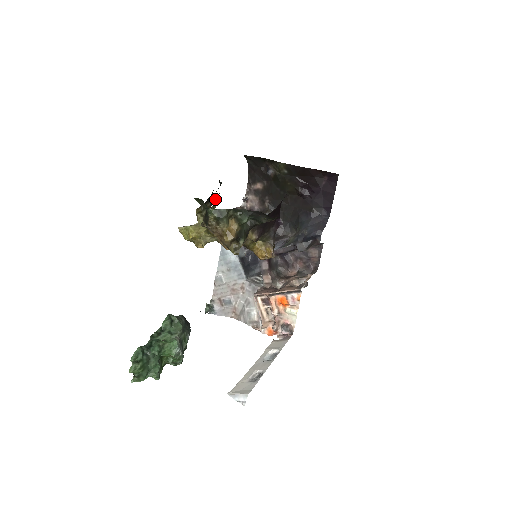
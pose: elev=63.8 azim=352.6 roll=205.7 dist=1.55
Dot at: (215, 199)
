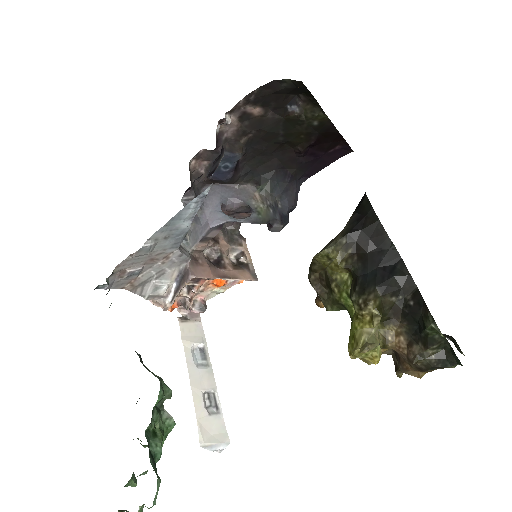
Dot at: (342, 240)
